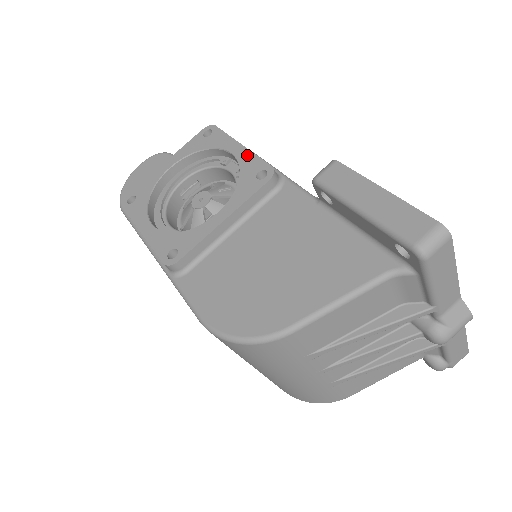
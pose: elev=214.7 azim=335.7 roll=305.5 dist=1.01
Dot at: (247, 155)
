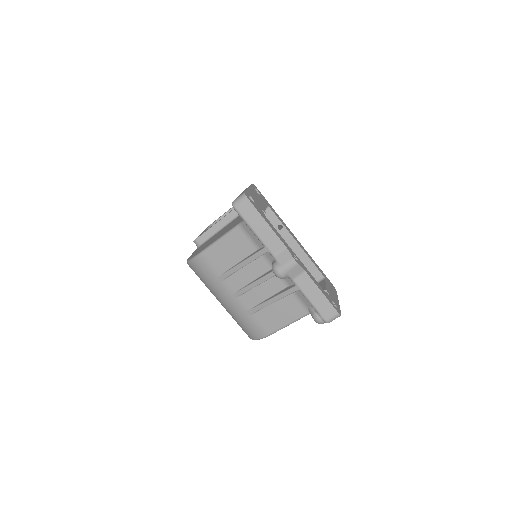
Dot at: occluded
